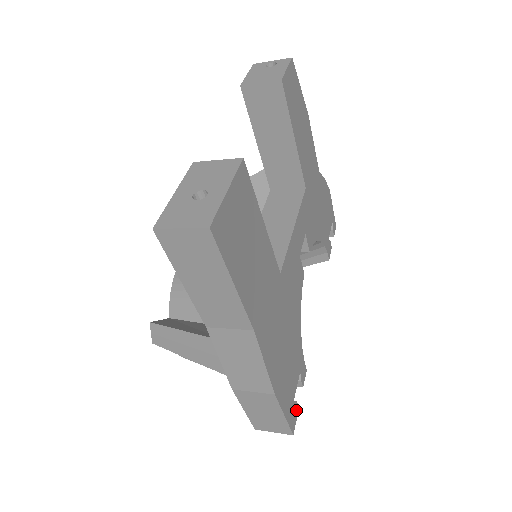
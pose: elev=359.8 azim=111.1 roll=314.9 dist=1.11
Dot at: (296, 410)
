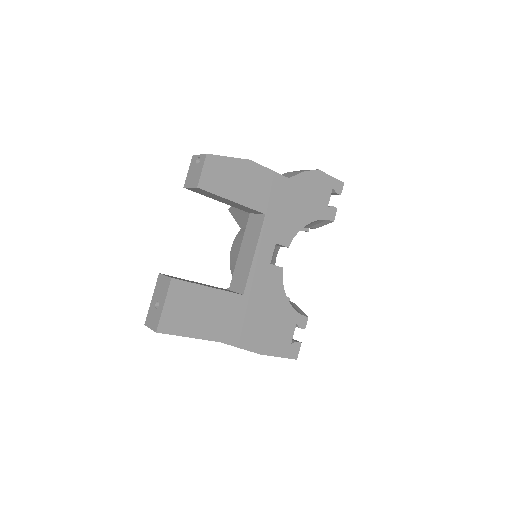
Dot at: (297, 346)
